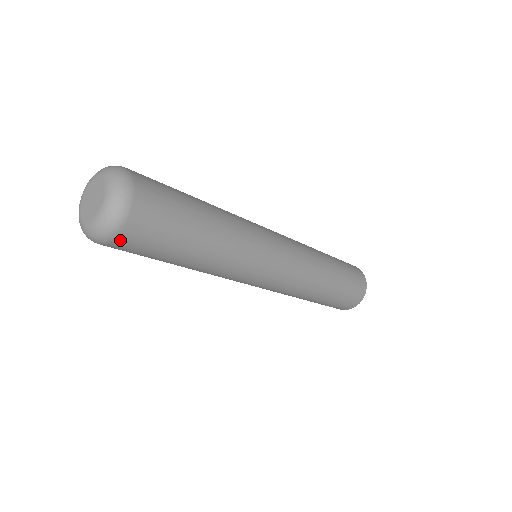
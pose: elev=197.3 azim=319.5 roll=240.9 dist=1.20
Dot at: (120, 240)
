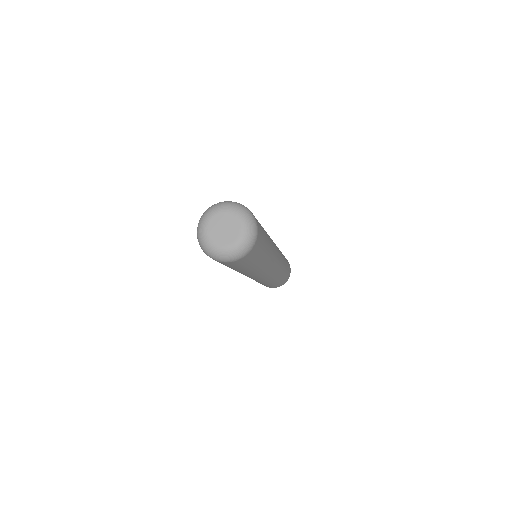
Dot at: (213, 259)
